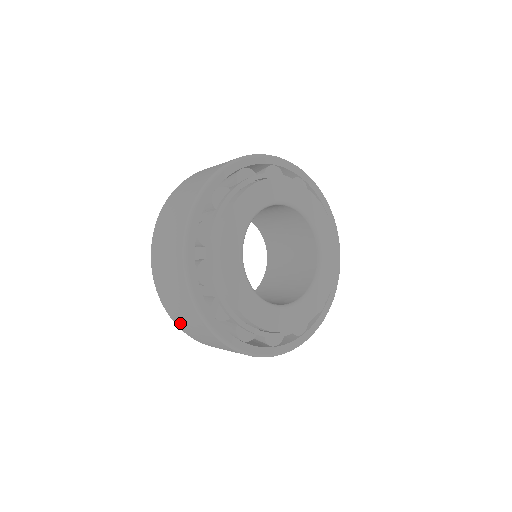
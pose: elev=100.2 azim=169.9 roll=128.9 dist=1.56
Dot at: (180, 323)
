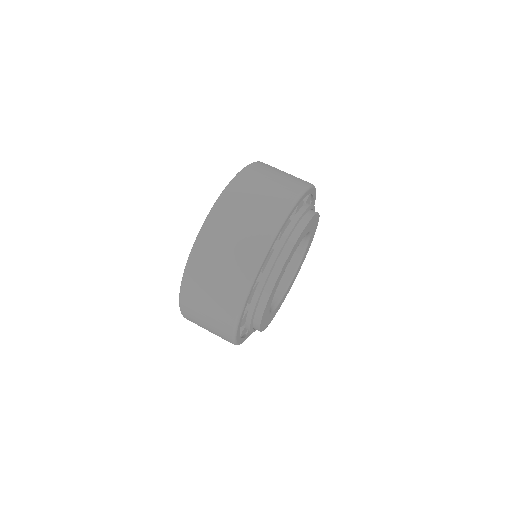
Dot at: (196, 281)
